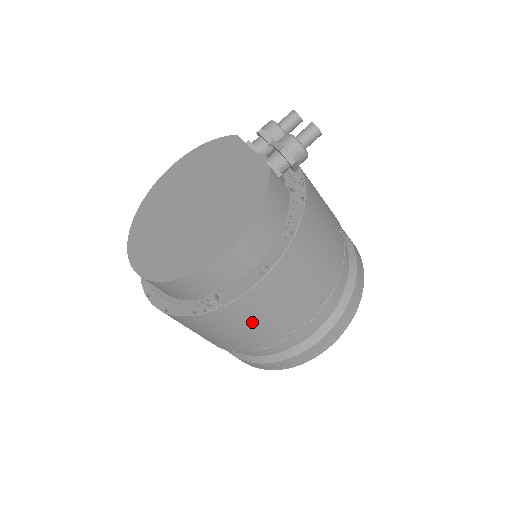
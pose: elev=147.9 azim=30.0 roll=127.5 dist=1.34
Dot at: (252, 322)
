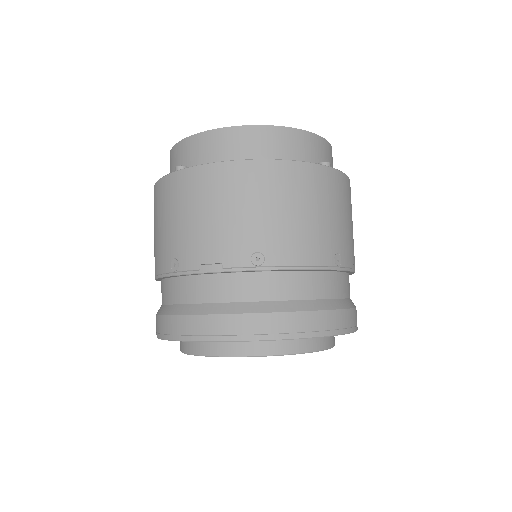
Dot at: (343, 212)
